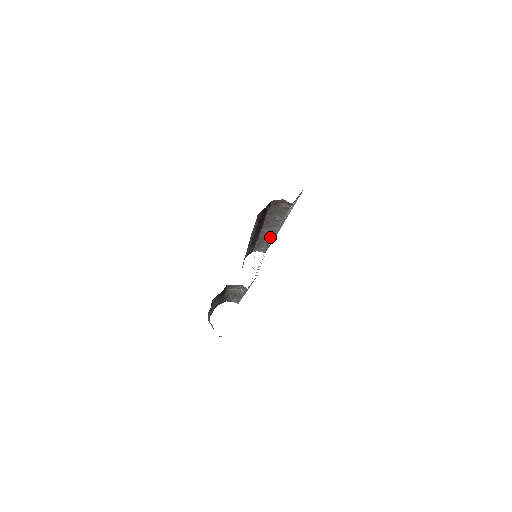
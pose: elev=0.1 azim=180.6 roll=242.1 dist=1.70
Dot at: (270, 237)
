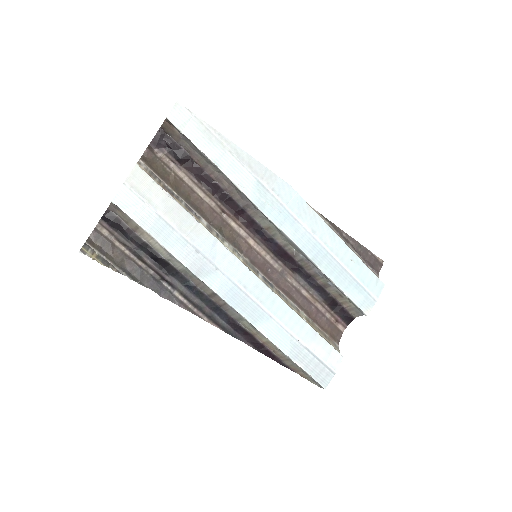
Dot at: (293, 244)
